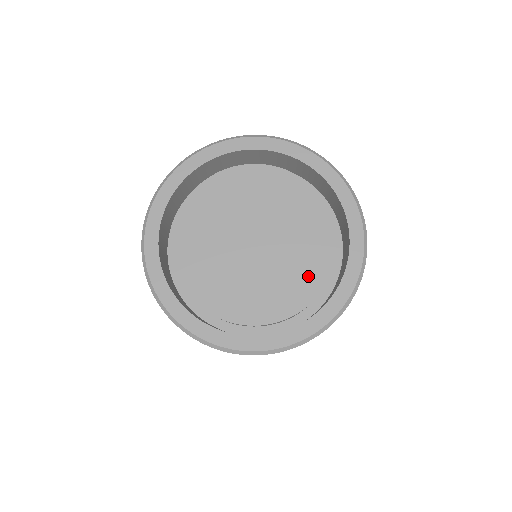
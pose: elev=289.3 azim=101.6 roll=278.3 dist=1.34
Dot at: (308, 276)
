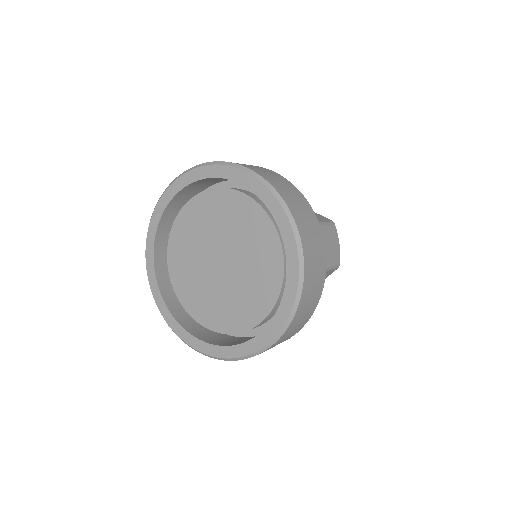
Dot at: (255, 304)
